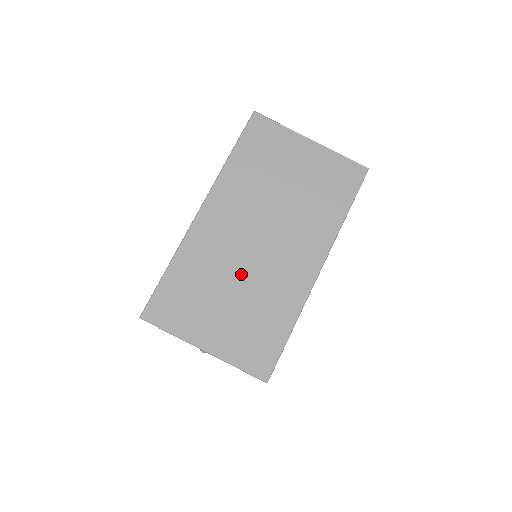
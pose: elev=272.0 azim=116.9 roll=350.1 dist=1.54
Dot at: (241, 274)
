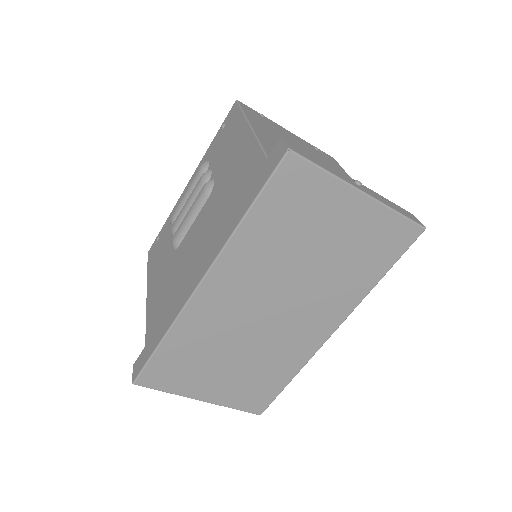
Dot at: (245, 343)
